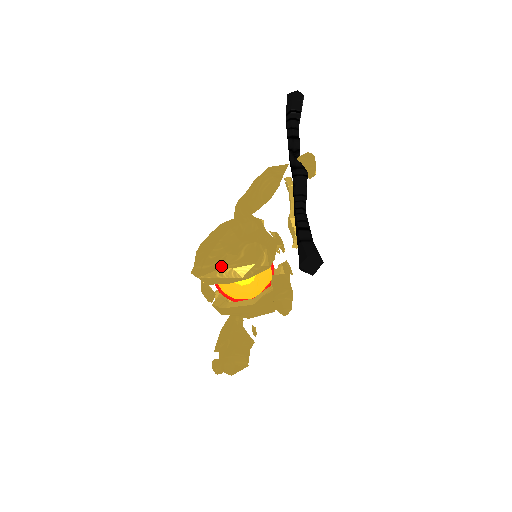
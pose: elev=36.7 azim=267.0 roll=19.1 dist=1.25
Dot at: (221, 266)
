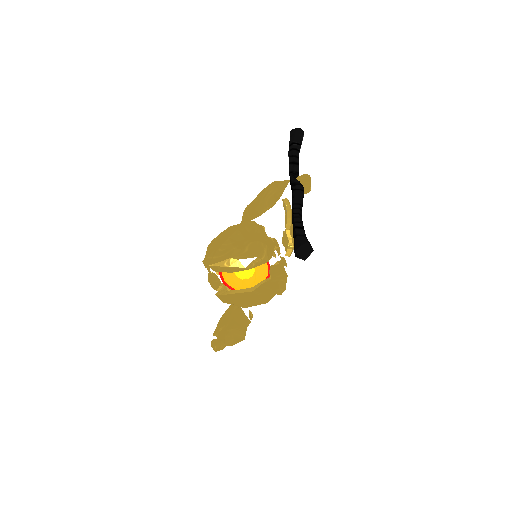
Dot at: (229, 257)
